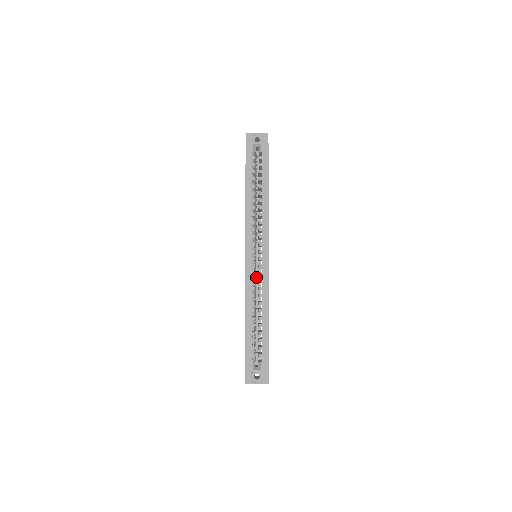
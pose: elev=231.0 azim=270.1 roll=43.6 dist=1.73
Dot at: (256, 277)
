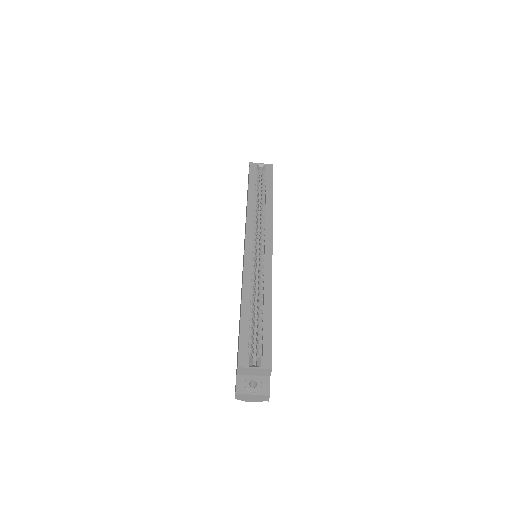
Dot at: occluded
